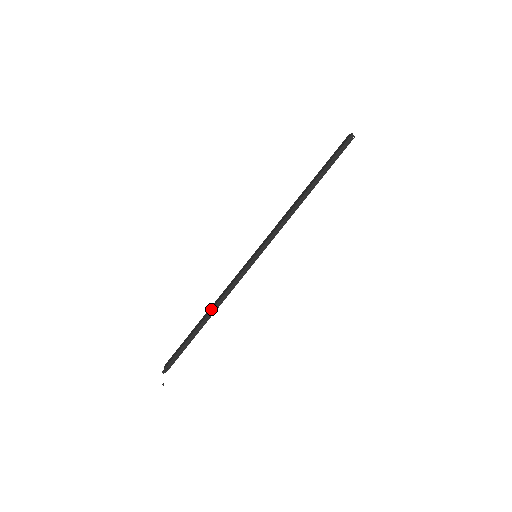
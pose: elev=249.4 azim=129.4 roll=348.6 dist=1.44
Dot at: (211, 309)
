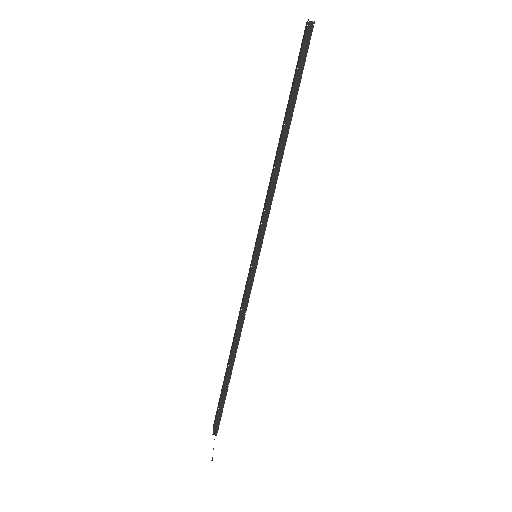
Dot at: (232, 344)
